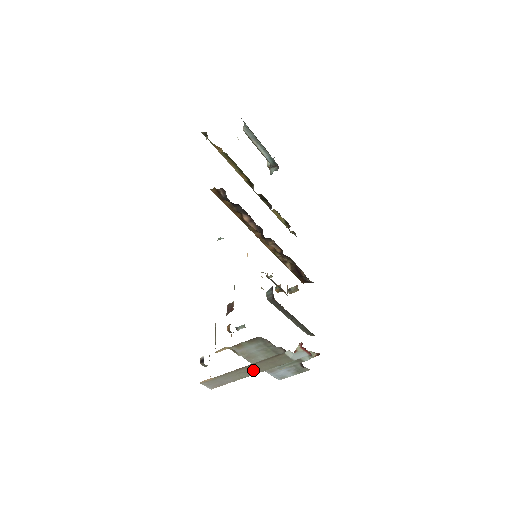
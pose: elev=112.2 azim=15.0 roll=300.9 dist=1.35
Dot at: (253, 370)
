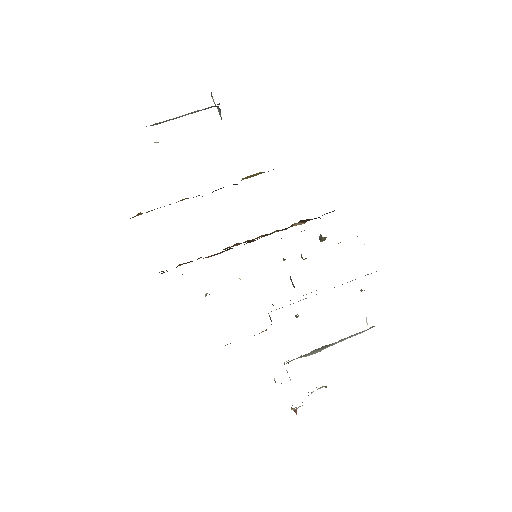
Dot at: occluded
